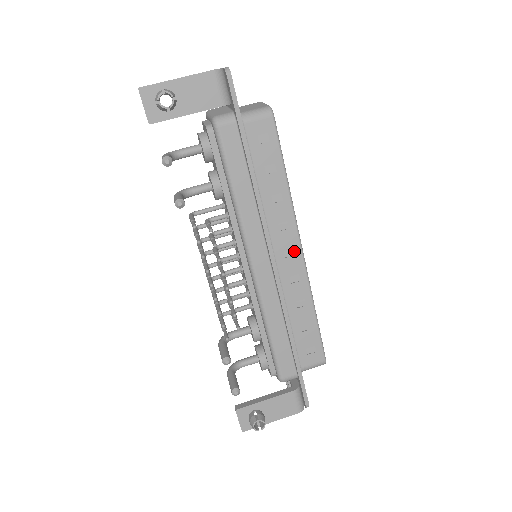
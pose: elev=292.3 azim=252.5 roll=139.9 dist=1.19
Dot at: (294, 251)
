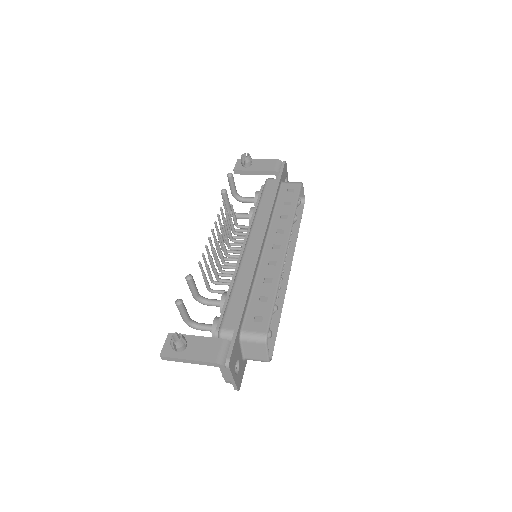
Dot at: (280, 247)
